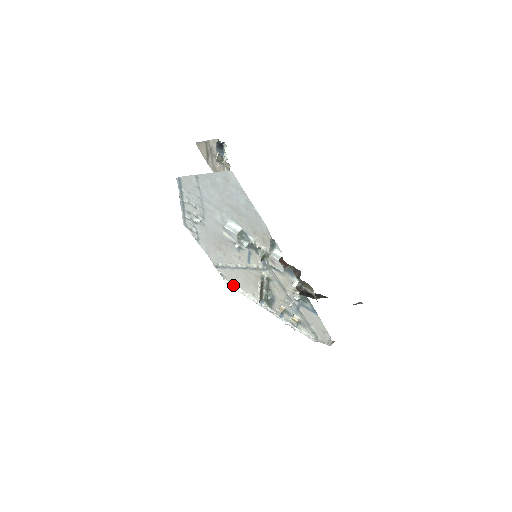
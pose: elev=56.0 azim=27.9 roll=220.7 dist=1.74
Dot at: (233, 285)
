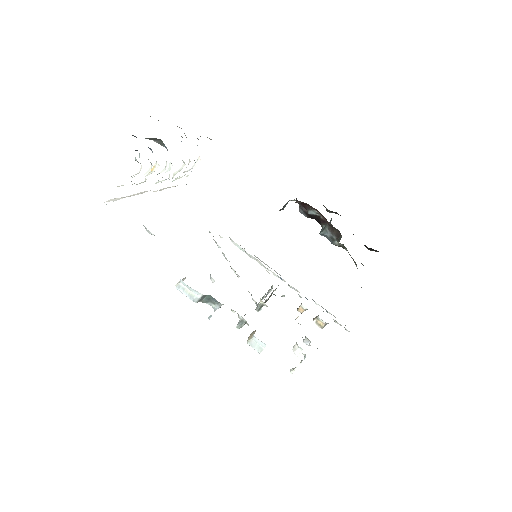
Dot at: (243, 249)
